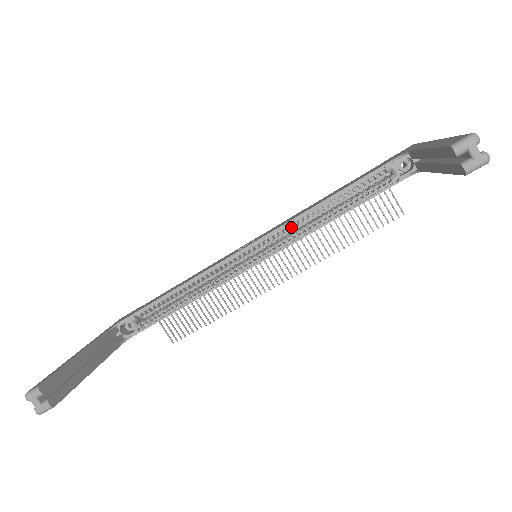
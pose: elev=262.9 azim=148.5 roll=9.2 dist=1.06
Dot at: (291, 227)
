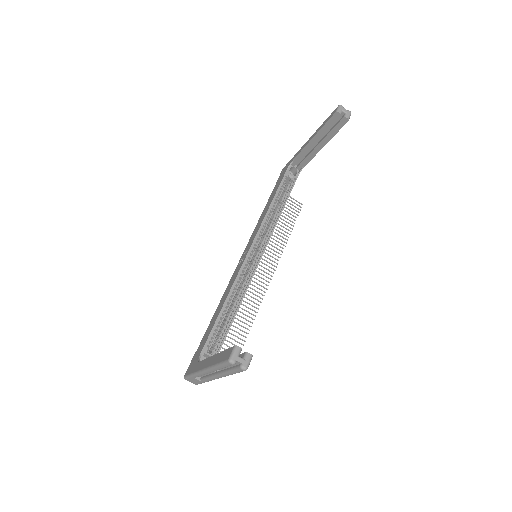
Dot at: (263, 228)
